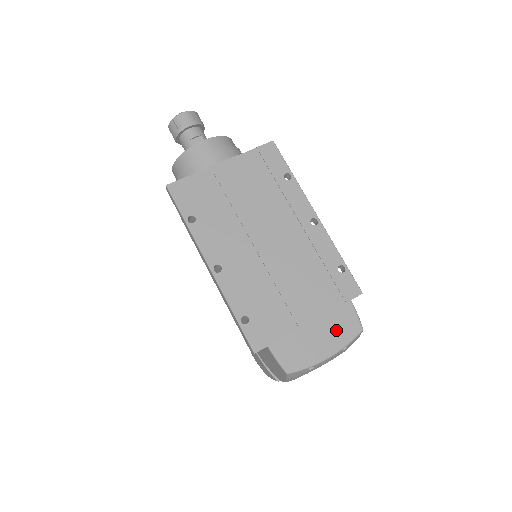
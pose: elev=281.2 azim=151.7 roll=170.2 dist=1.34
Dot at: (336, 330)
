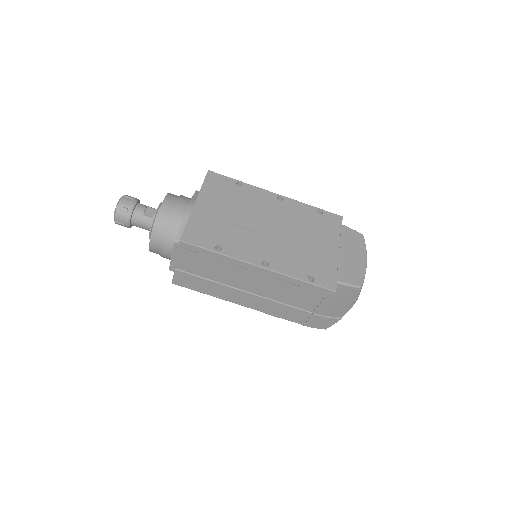
Dot at: (354, 245)
